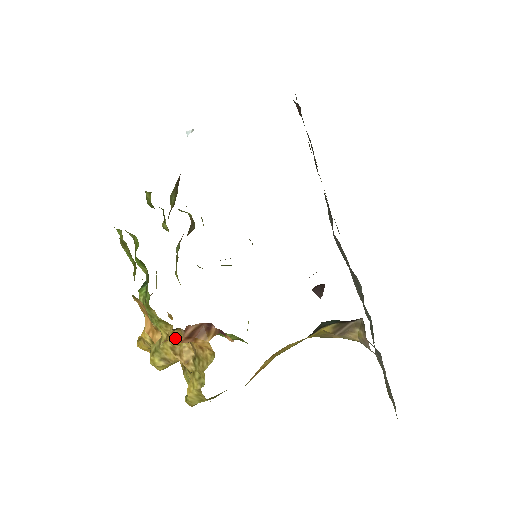
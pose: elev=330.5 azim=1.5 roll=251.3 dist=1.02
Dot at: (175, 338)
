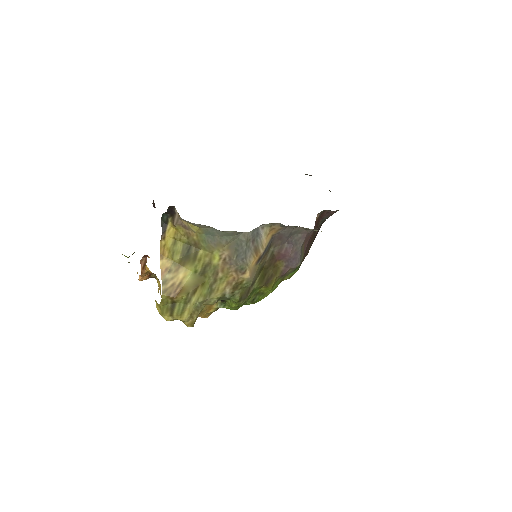
Dot at: (158, 284)
